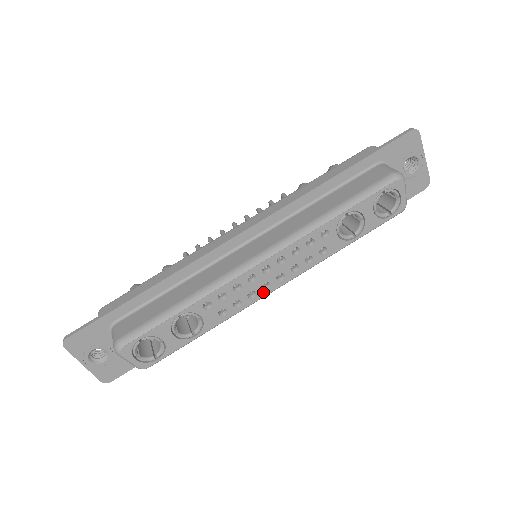
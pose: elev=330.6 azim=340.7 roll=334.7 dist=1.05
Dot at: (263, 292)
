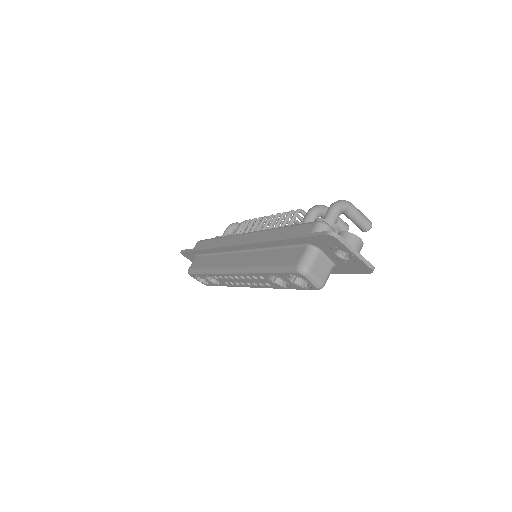
Dot at: (243, 285)
